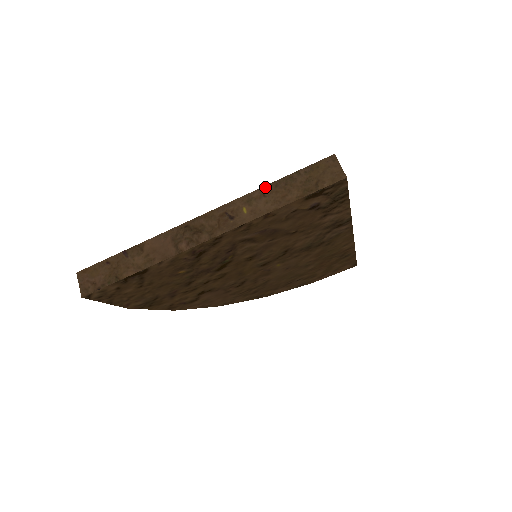
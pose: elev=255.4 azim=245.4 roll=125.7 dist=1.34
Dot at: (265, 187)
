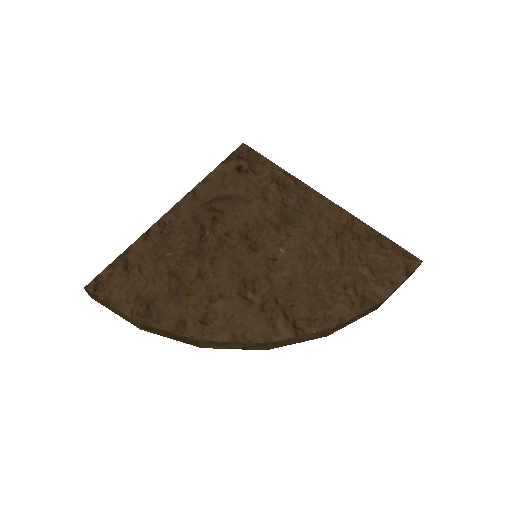
Dot at: occluded
